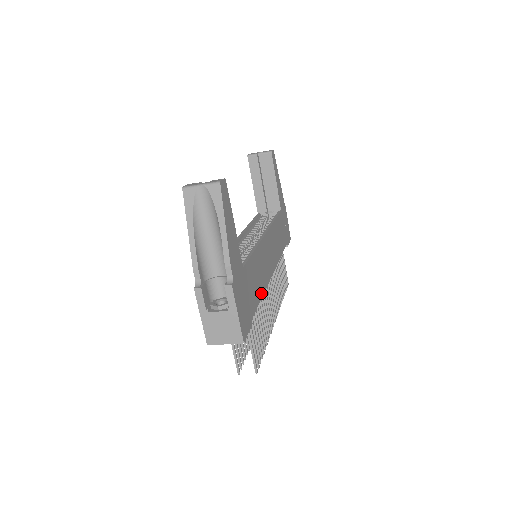
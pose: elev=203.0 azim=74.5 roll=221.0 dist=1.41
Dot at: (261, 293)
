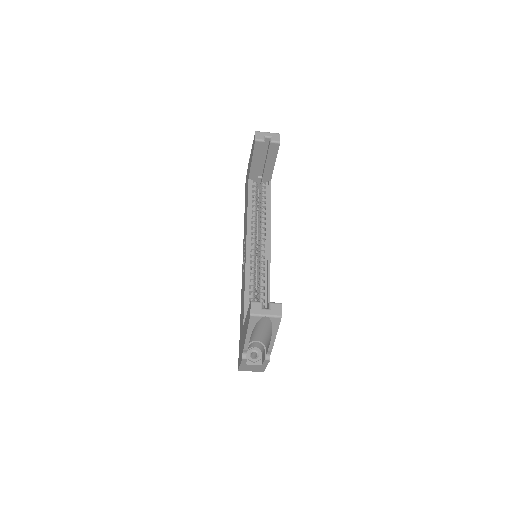
Dot at: occluded
